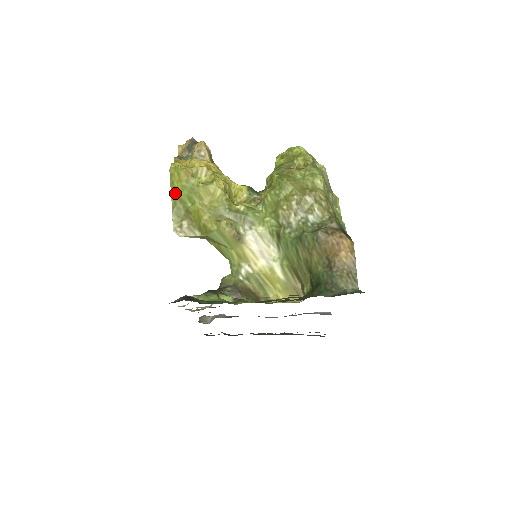
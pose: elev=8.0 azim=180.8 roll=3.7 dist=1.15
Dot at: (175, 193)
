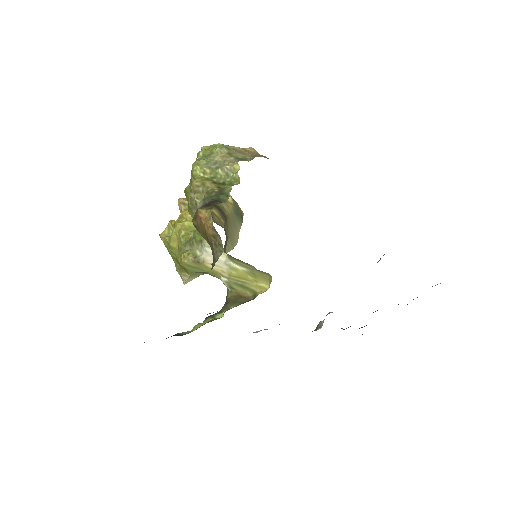
Dot at: occluded
